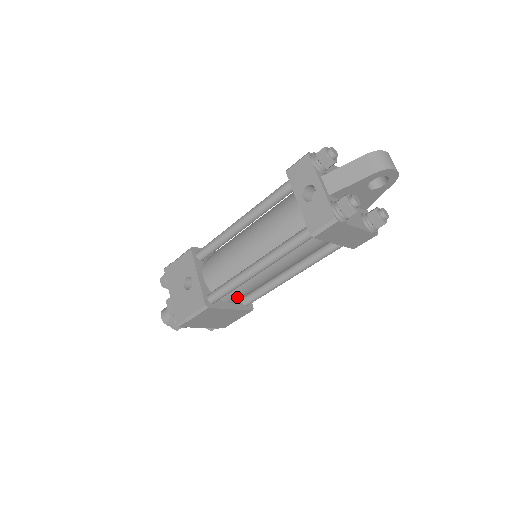
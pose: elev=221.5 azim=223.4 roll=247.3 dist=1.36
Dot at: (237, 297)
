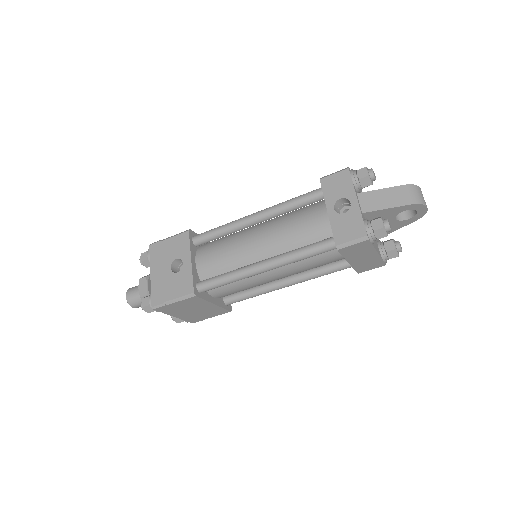
Dot at: (224, 293)
